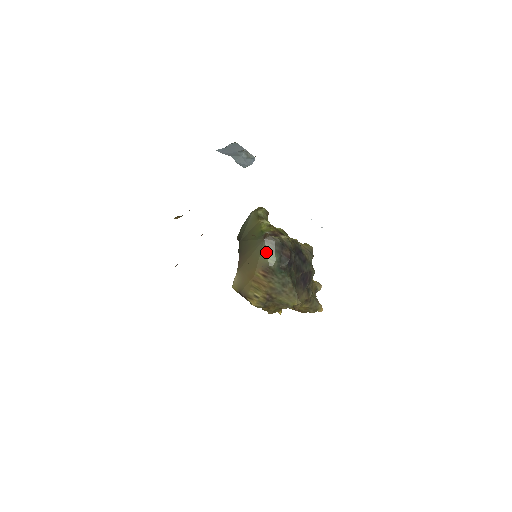
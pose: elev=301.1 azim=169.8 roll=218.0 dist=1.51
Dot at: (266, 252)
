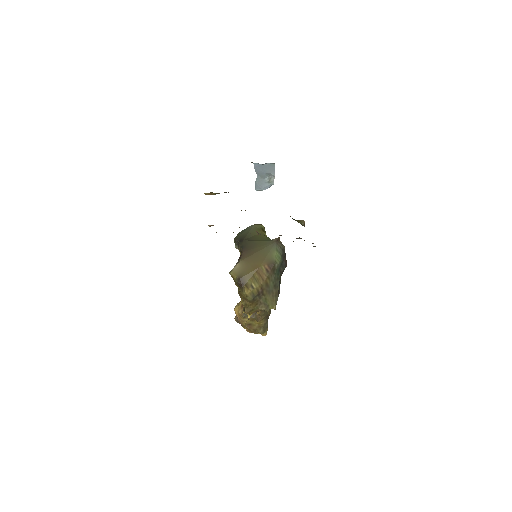
Dot at: (275, 252)
